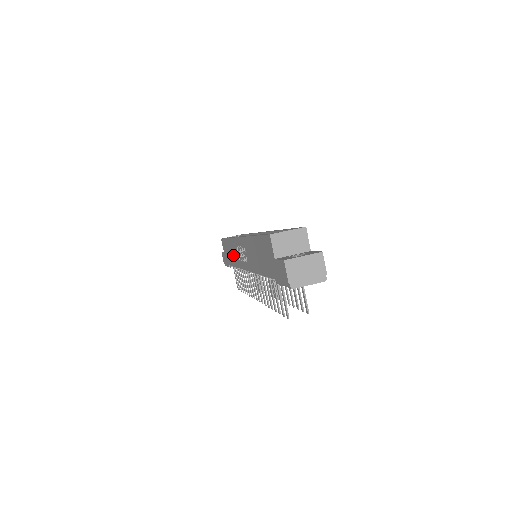
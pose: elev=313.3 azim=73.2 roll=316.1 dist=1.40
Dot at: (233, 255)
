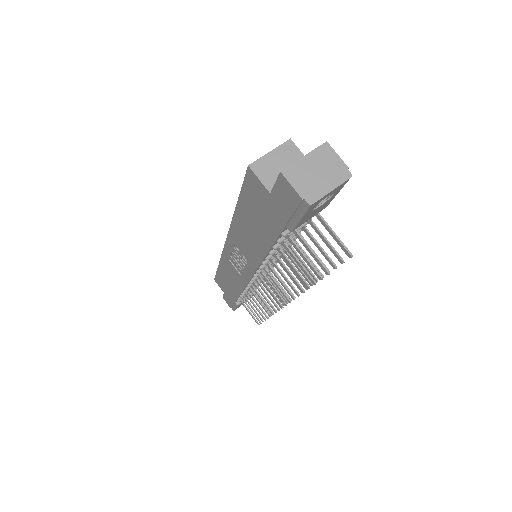
Dot at: (232, 279)
